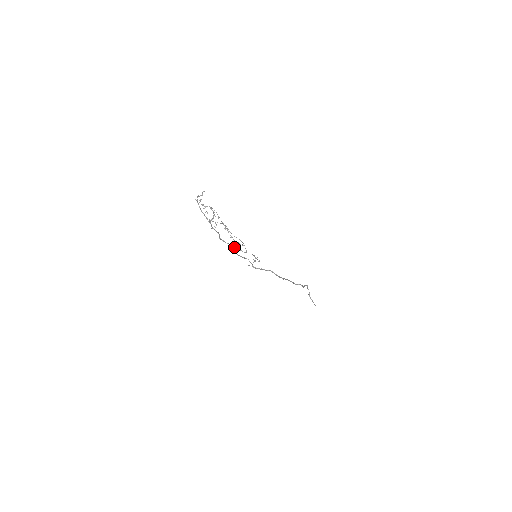
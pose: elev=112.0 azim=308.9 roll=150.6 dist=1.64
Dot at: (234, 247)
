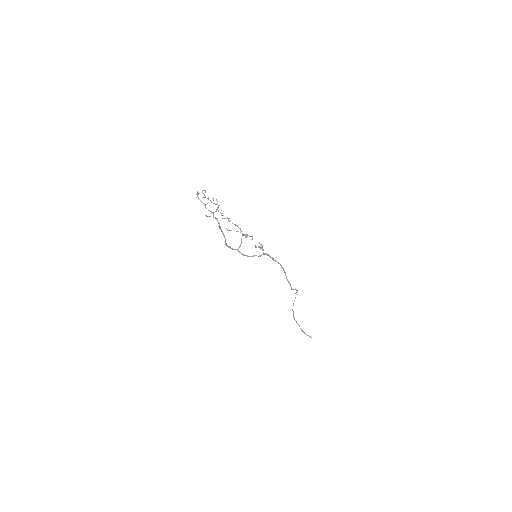
Dot at: (241, 243)
